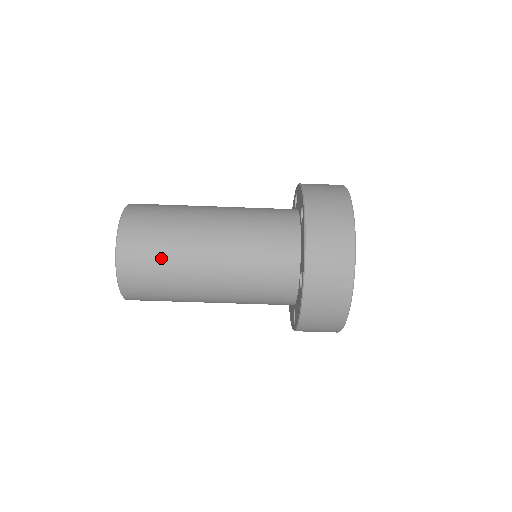
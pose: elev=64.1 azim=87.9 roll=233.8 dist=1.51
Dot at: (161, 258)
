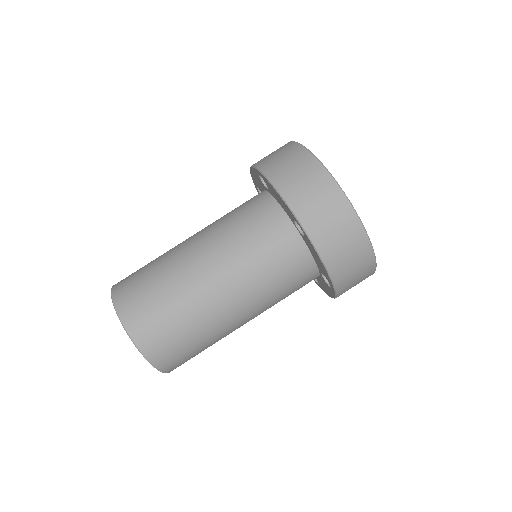
Dot at: (164, 298)
